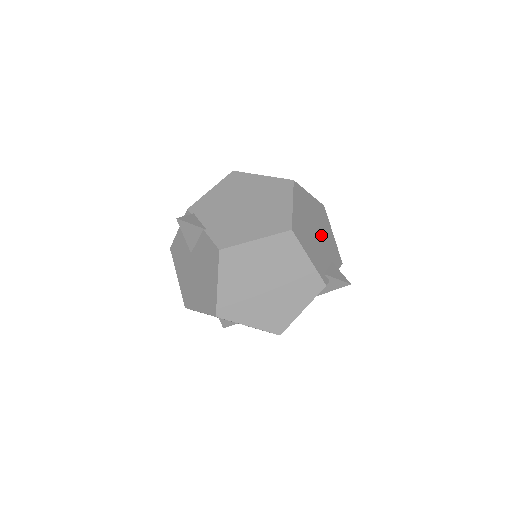
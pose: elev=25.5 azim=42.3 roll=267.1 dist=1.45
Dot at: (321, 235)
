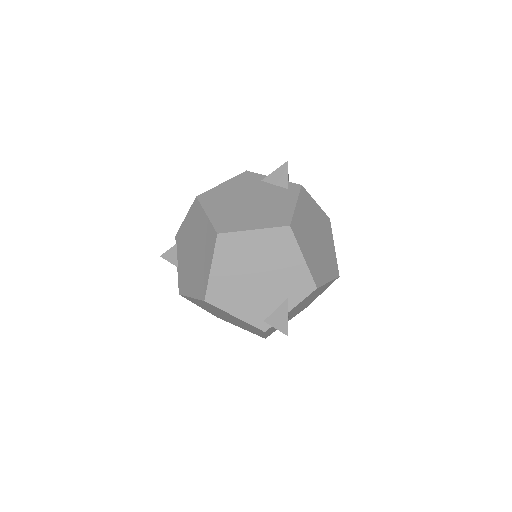
Dot at: (269, 275)
